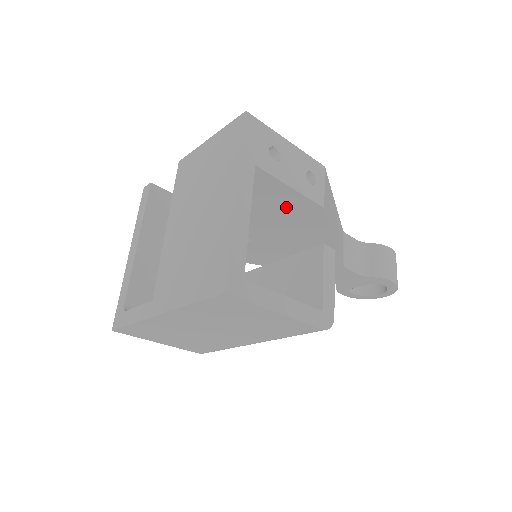
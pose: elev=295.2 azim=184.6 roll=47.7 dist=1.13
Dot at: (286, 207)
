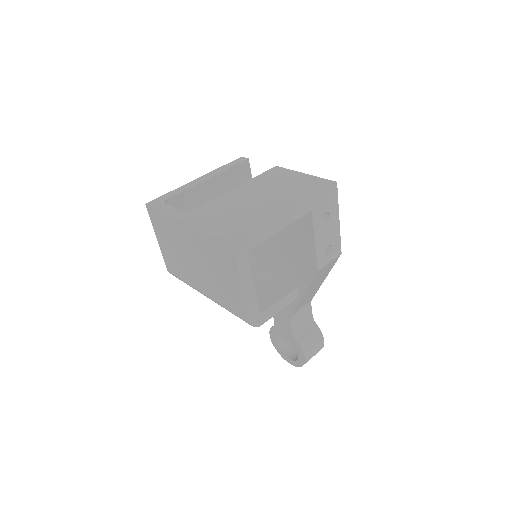
Dot at: (301, 249)
